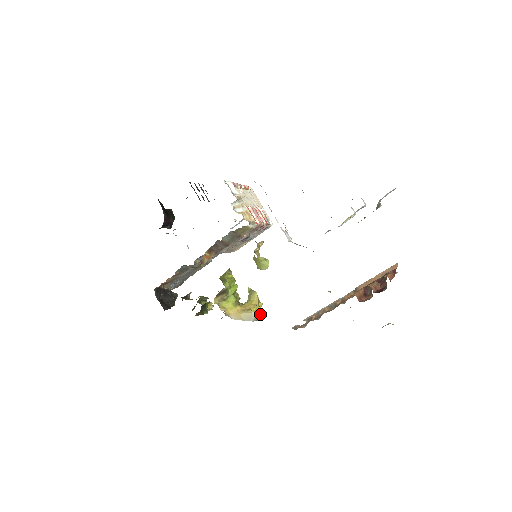
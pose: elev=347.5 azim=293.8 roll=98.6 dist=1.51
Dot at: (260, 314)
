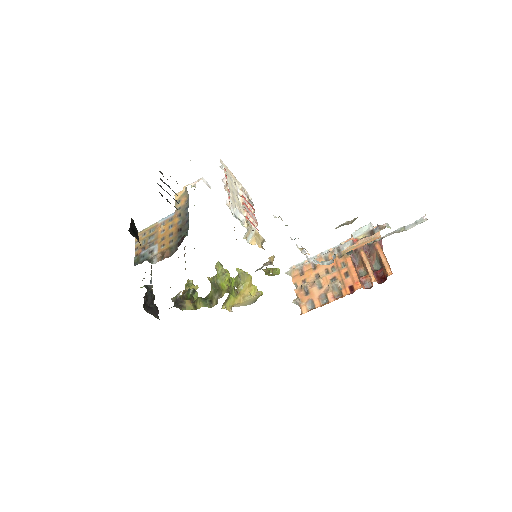
Dot at: (260, 295)
